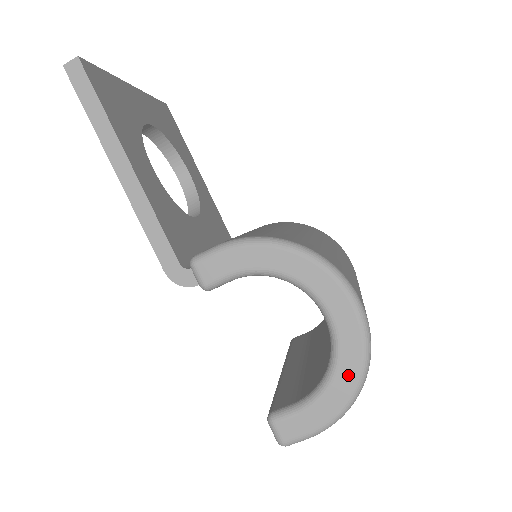
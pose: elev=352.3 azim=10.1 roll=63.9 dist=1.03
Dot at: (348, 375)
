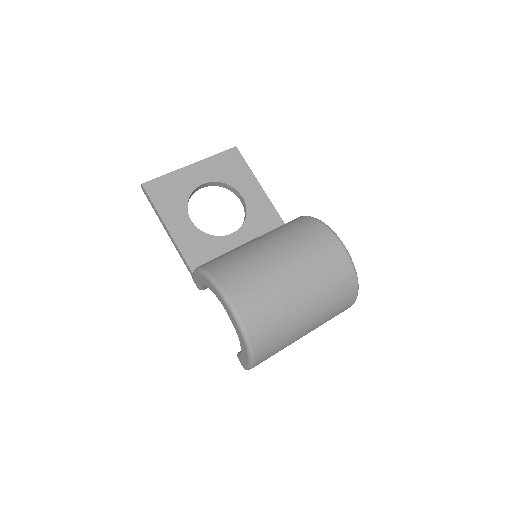
Dot at: (242, 342)
